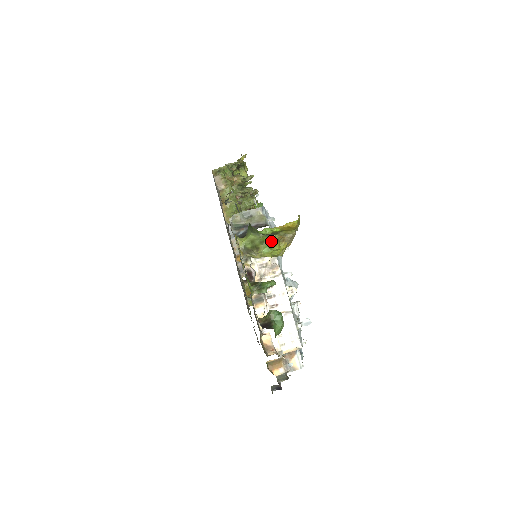
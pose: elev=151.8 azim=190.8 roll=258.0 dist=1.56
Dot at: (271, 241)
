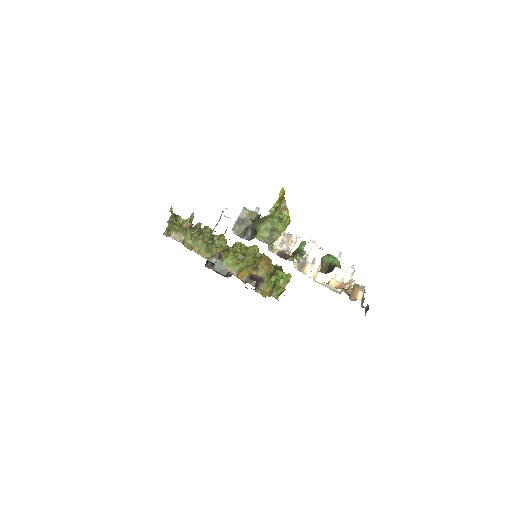
Dot at: (278, 217)
